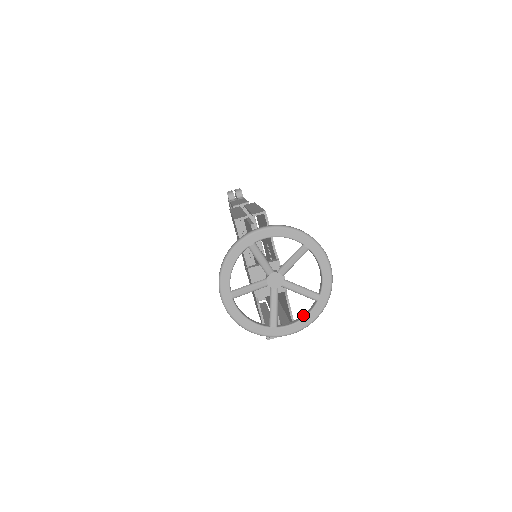
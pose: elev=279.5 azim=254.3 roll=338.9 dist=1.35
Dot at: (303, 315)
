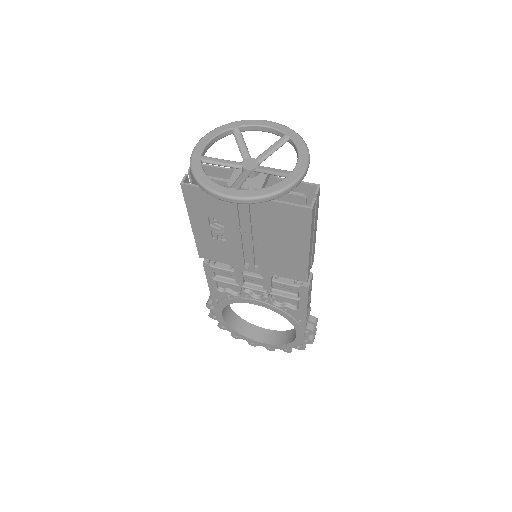
Dot at: occluded
